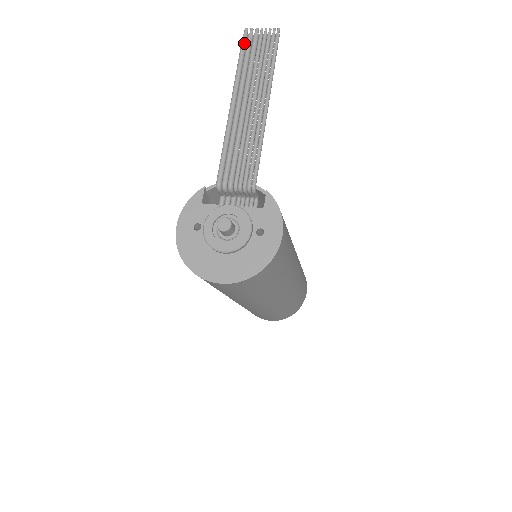
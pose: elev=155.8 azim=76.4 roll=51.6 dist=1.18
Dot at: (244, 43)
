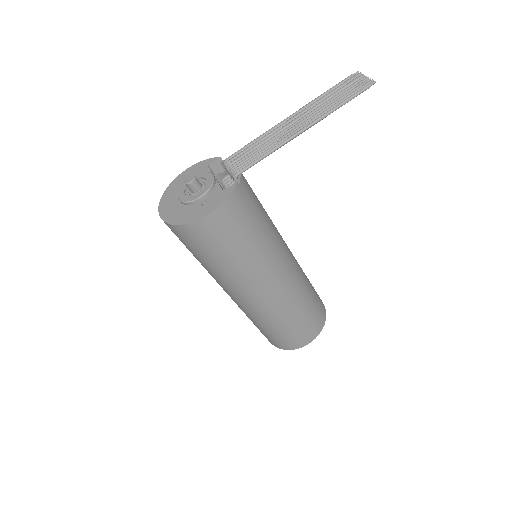
Dot at: (344, 80)
